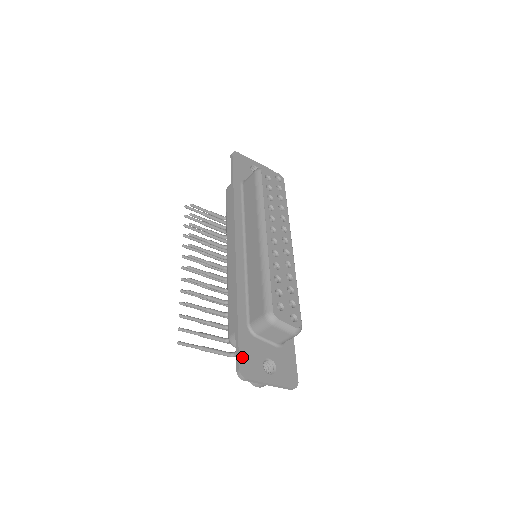
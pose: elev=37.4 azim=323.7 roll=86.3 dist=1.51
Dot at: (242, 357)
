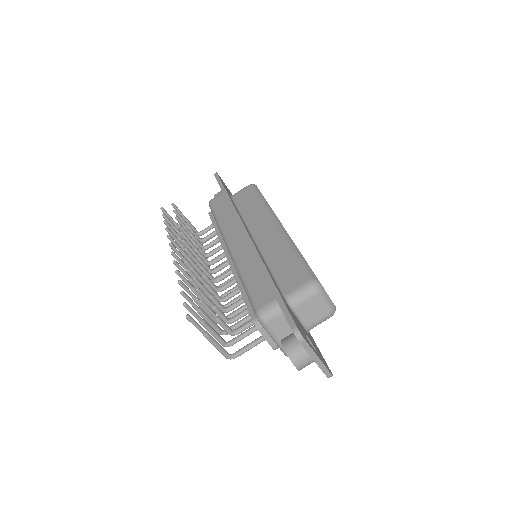
Dot at: (293, 318)
